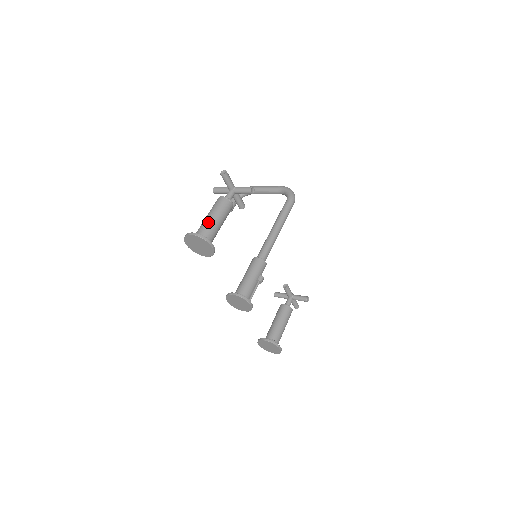
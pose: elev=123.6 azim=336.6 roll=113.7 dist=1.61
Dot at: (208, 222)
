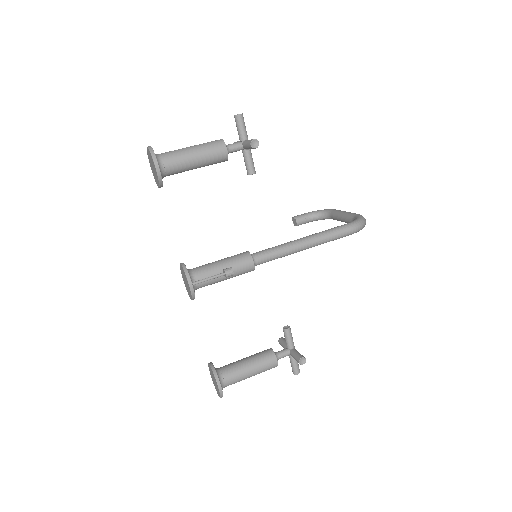
Dot at: (180, 149)
